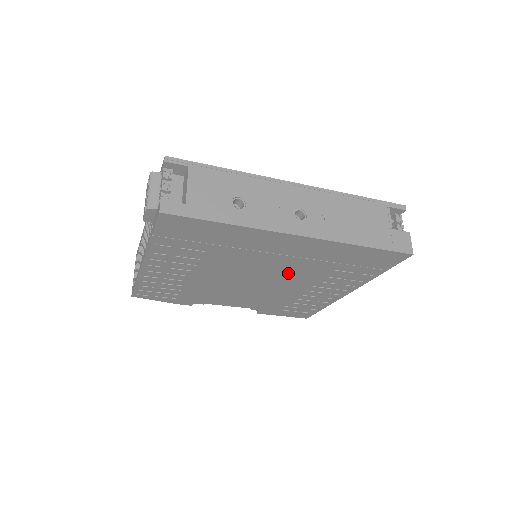
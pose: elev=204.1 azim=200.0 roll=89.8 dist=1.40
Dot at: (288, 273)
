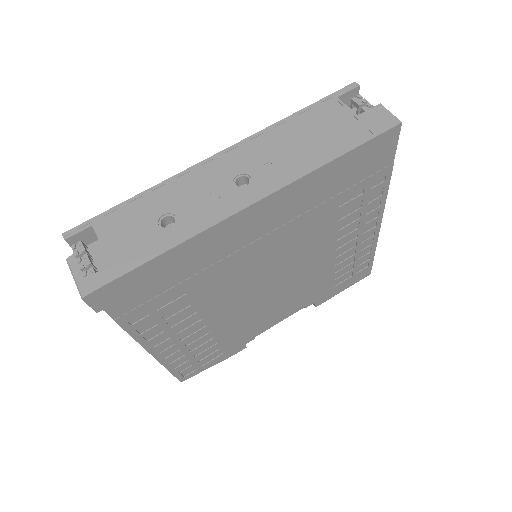
Dot at: (295, 248)
